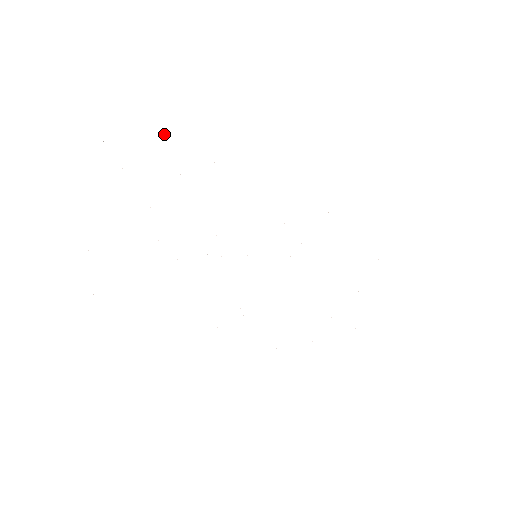
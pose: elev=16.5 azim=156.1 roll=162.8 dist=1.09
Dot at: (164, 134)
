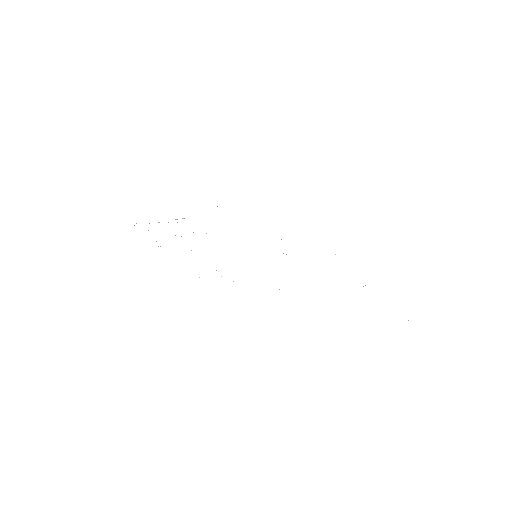
Dot at: occluded
